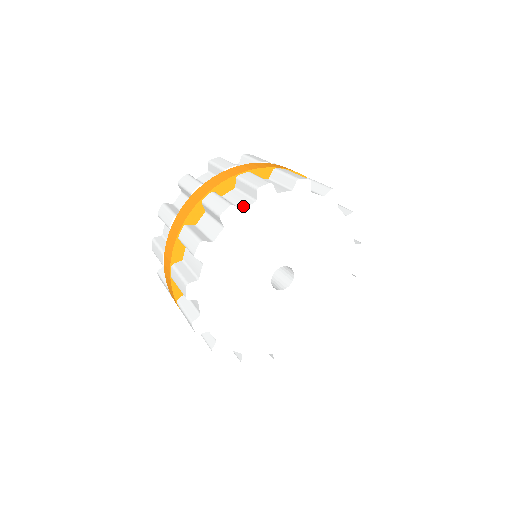
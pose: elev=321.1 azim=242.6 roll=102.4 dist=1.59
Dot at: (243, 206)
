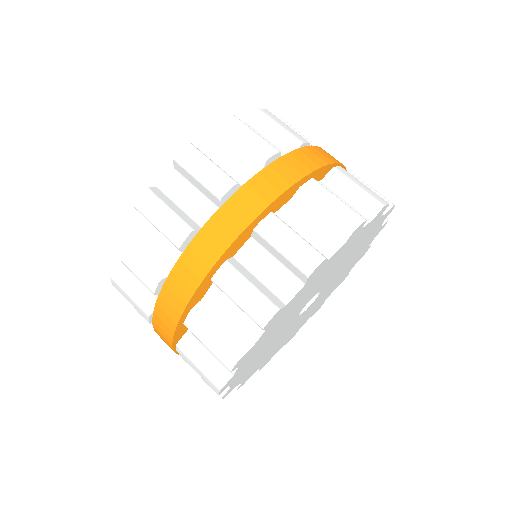
Dot at: (286, 294)
